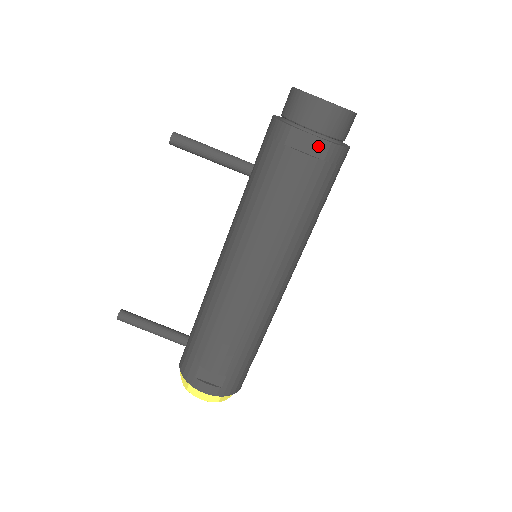
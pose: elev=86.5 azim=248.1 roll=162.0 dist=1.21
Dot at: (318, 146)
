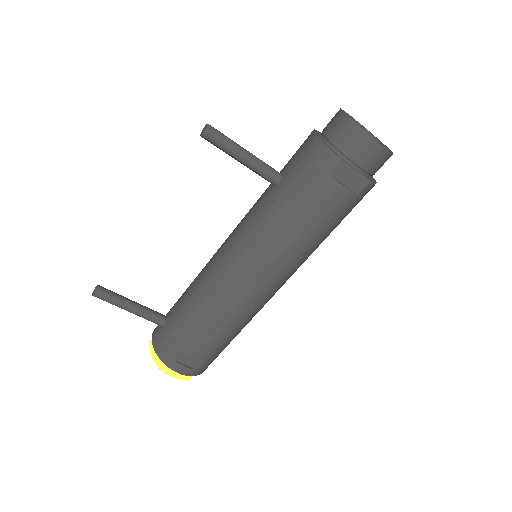
Dot at: (358, 181)
